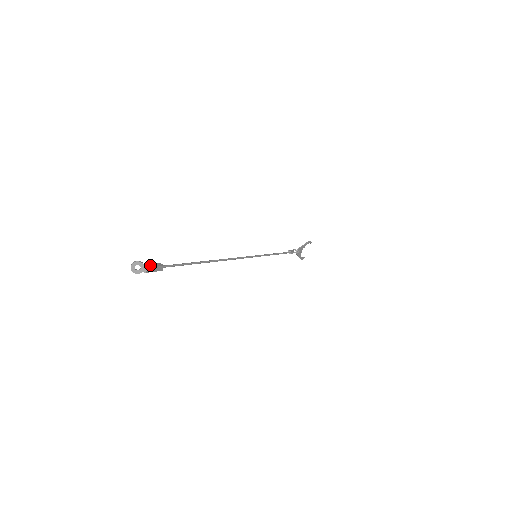
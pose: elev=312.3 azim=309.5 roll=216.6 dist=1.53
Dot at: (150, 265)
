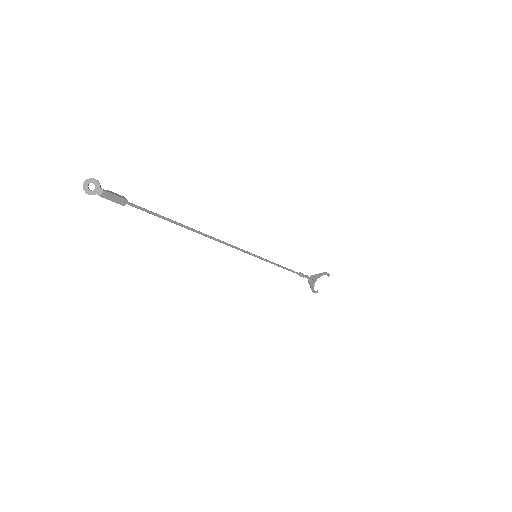
Dot at: (109, 191)
